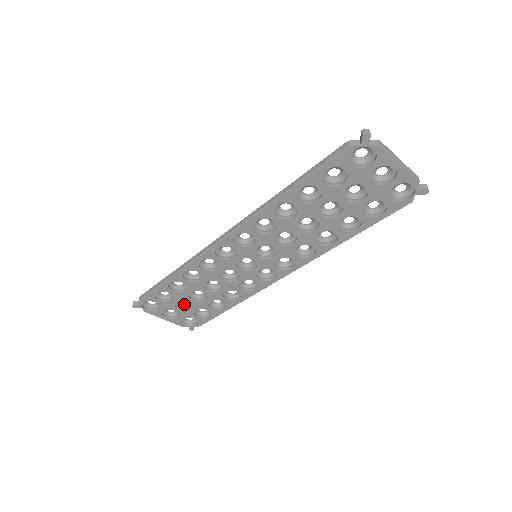
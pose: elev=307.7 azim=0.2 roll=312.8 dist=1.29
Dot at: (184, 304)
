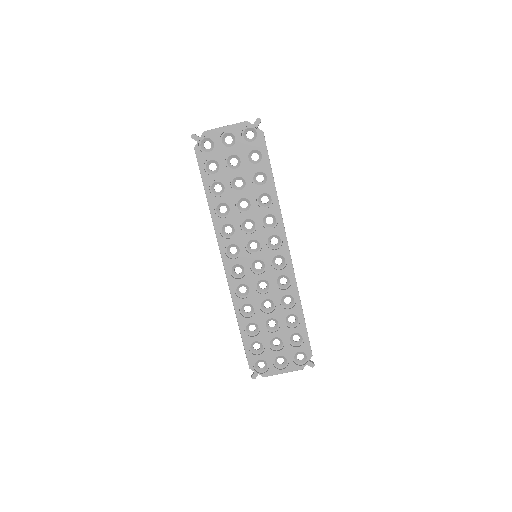
Dot at: (279, 345)
